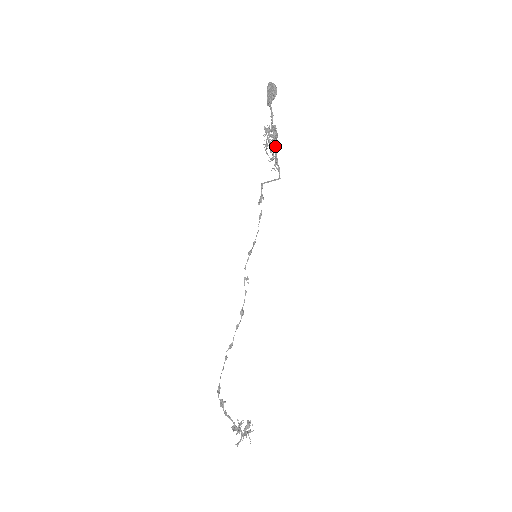
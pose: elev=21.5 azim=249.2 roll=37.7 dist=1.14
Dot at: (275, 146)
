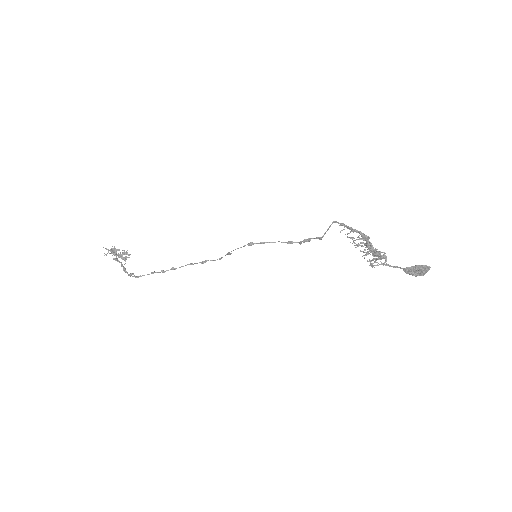
Dot at: (365, 238)
